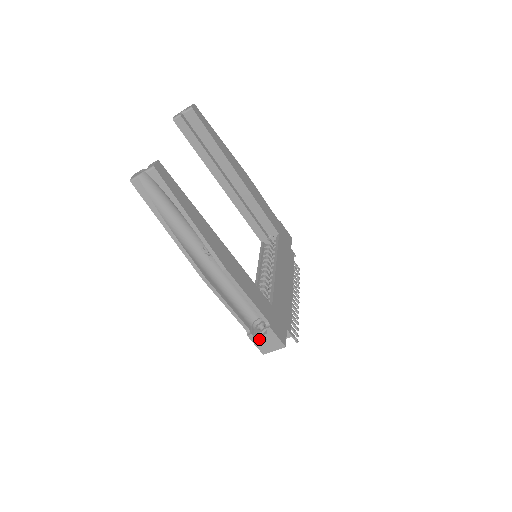
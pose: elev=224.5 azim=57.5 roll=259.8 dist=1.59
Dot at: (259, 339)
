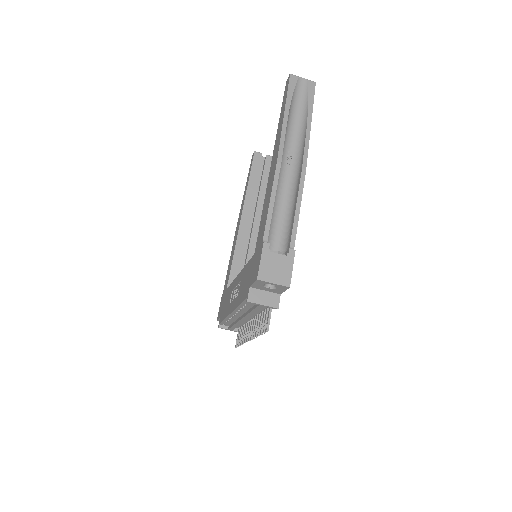
Dot at: (271, 256)
